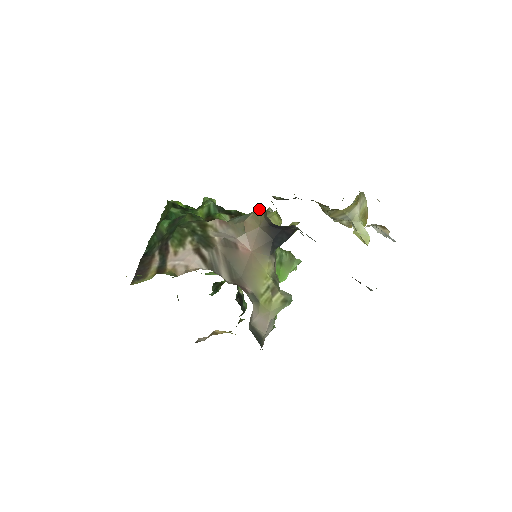
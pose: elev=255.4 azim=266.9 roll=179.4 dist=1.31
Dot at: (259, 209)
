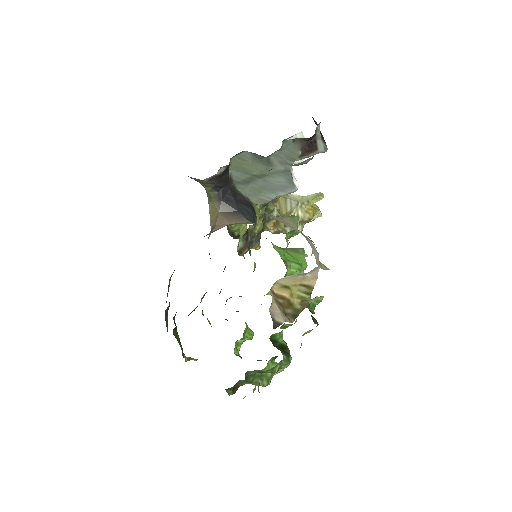
Dot at: (209, 210)
